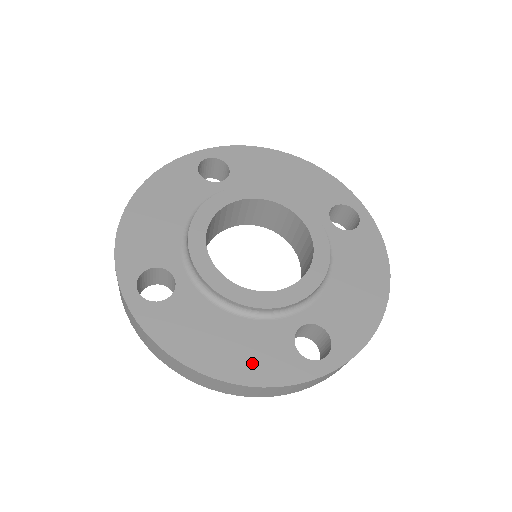
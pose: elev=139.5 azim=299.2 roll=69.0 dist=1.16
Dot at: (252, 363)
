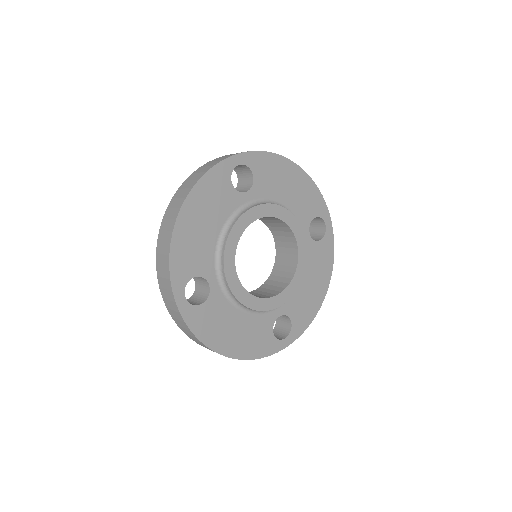
Dot at: (249, 345)
